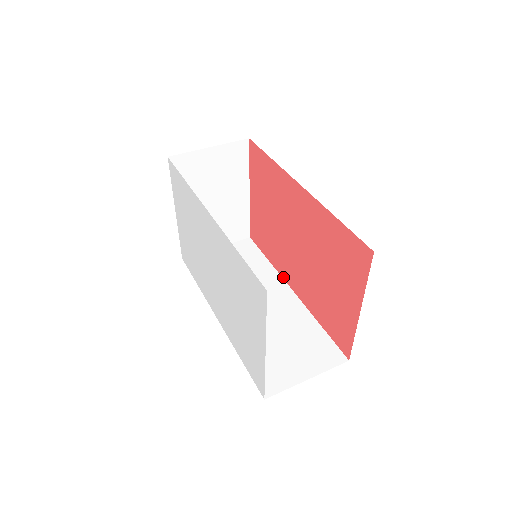
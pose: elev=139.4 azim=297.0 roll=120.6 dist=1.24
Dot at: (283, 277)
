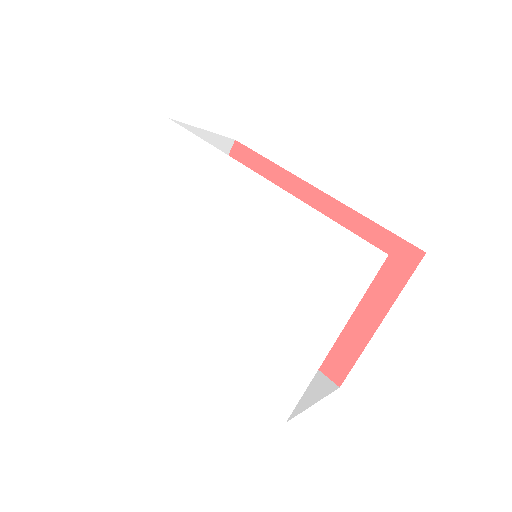
Dot at: occluded
